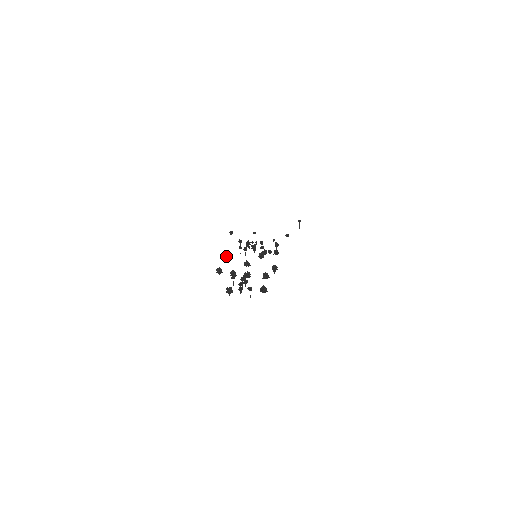
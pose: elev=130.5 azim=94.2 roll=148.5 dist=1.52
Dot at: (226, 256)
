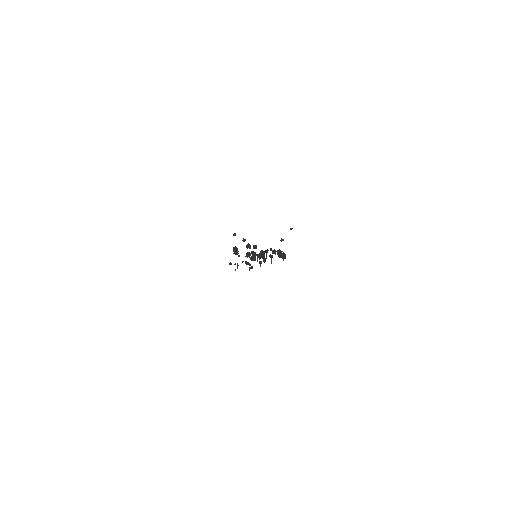
Dot at: (236, 247)
